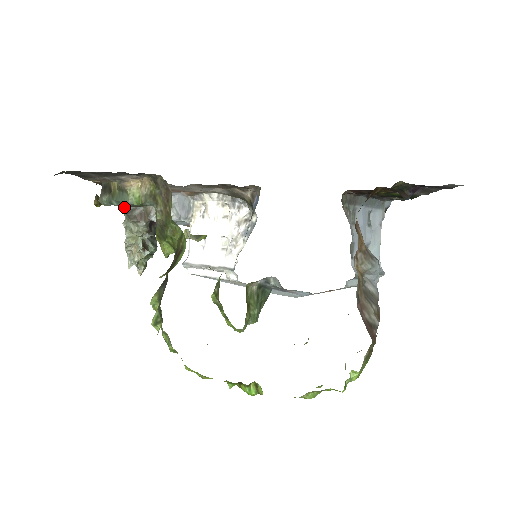
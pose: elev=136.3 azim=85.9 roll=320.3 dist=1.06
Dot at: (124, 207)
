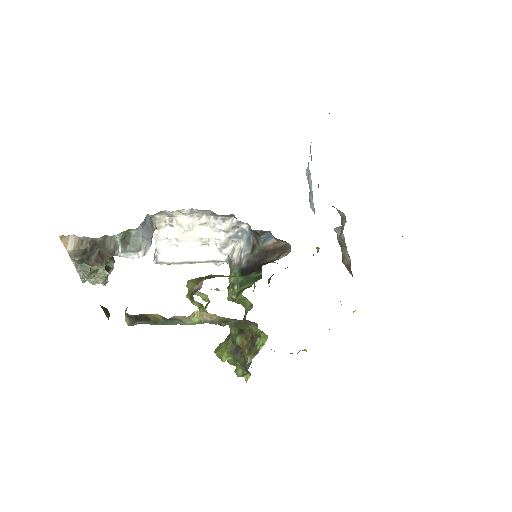
Dot at: (75, 258)
